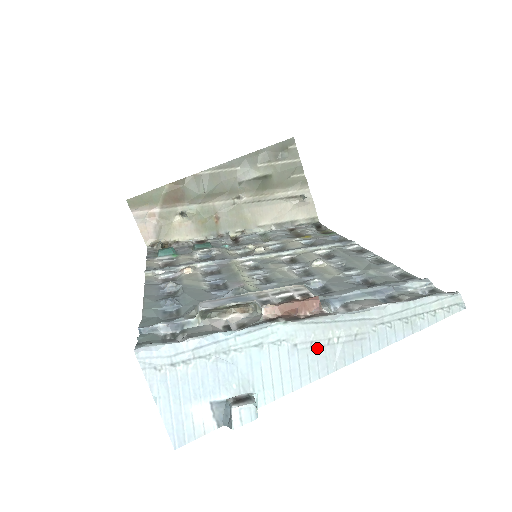
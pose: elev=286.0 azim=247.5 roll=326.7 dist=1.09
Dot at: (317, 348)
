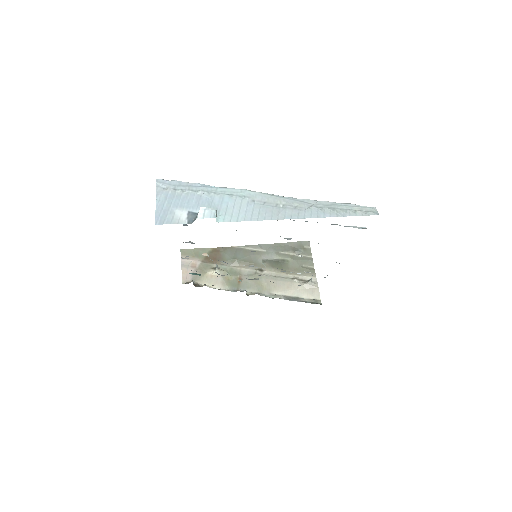
Dot at: (268, 206)
